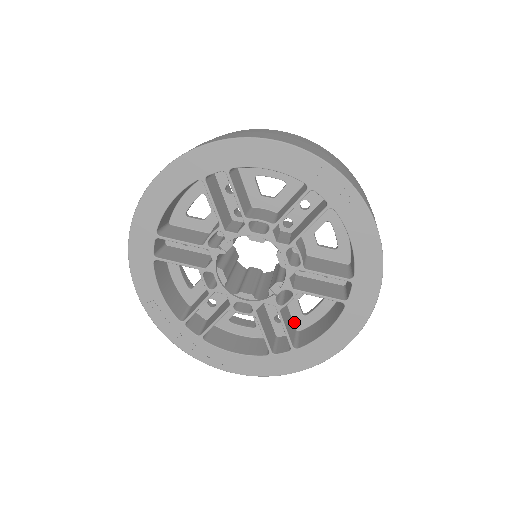
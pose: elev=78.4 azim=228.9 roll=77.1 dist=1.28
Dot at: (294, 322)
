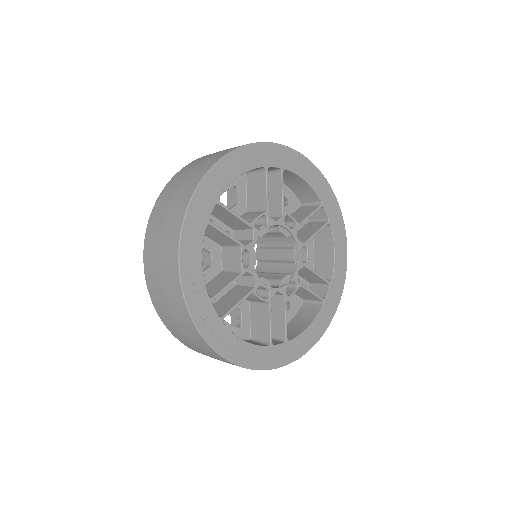
Dot at: occluded
